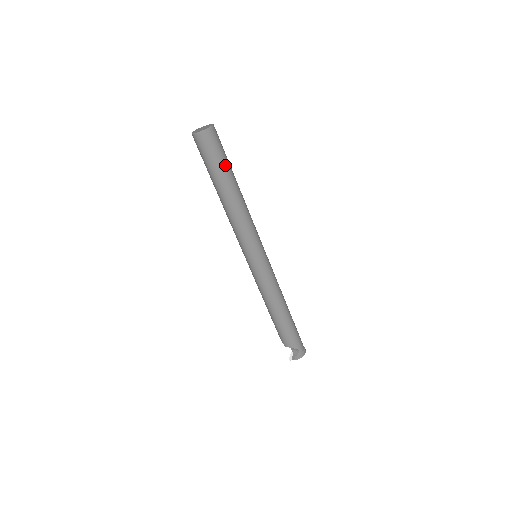
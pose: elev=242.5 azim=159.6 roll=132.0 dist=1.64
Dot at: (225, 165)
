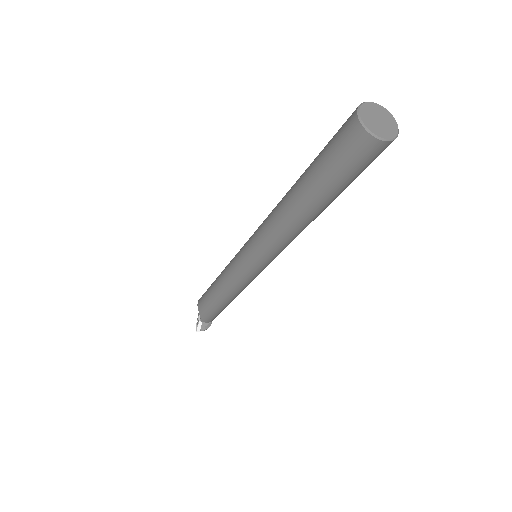
Dot at: occluded
